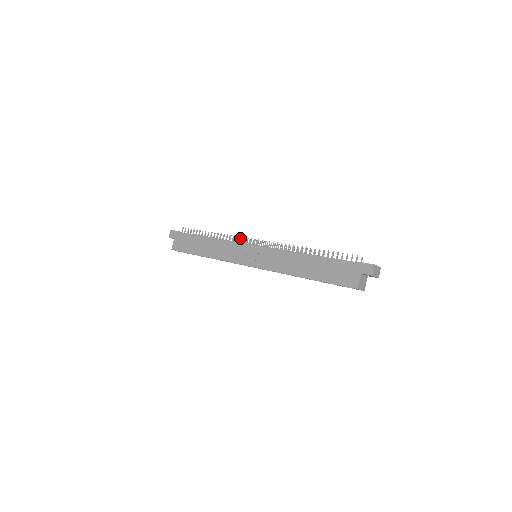
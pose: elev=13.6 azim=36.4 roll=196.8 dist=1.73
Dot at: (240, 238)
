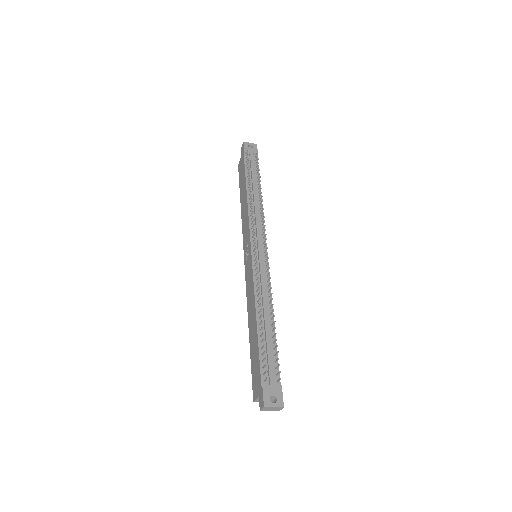
Dot at: (253, 224)
